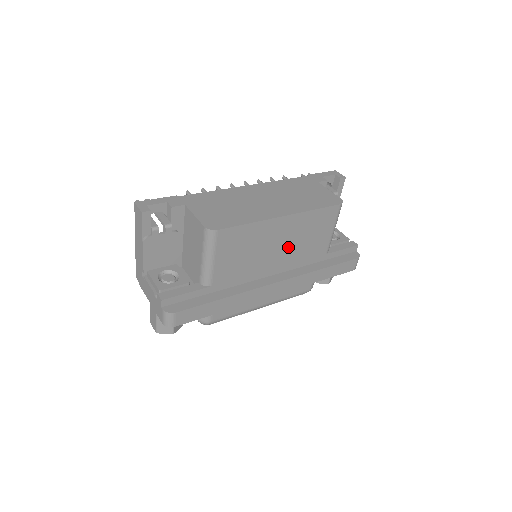
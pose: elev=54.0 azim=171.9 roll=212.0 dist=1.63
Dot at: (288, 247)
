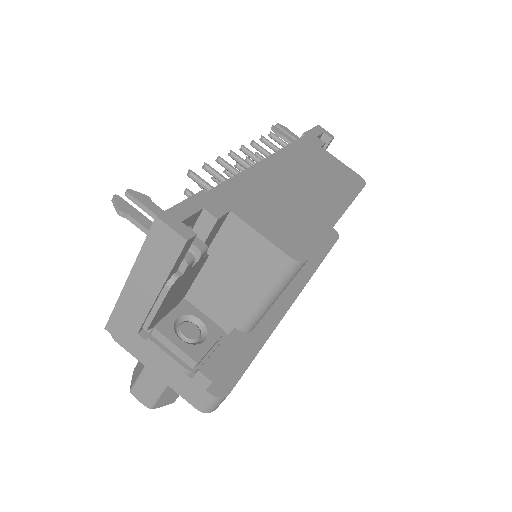
Dot at: occluded
